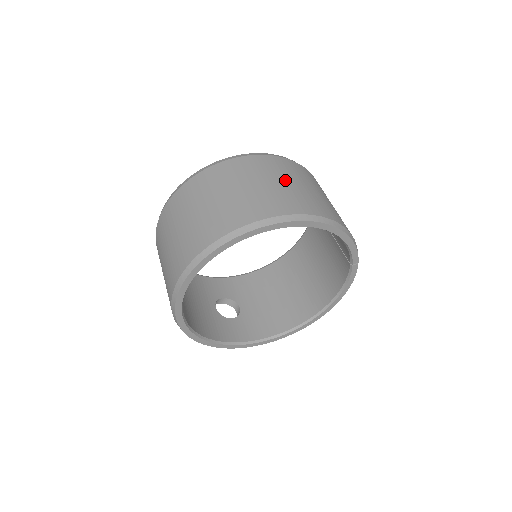
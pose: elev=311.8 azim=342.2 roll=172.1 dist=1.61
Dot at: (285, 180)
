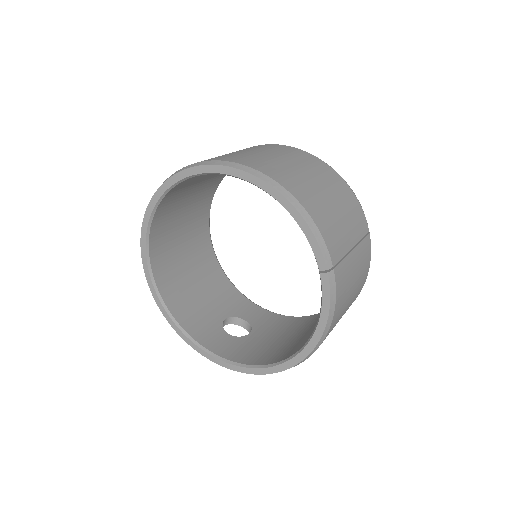
Dot at: (274, 154)
